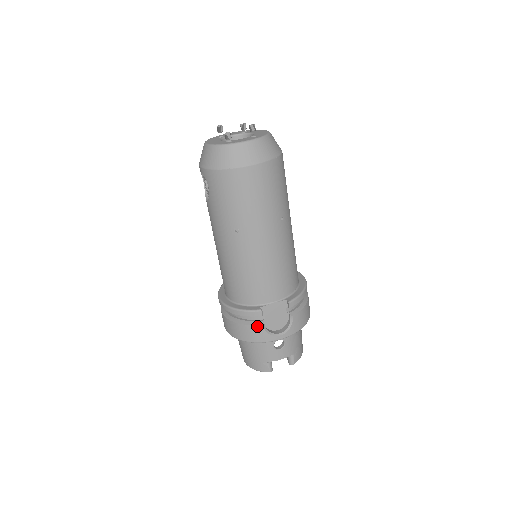
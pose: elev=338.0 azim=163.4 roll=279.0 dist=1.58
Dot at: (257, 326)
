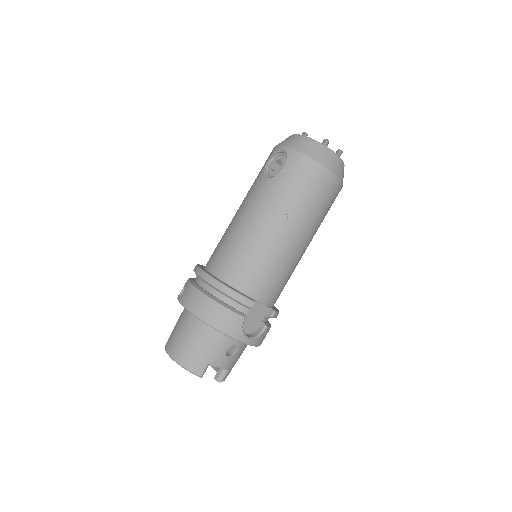
Dot at: (239, 316)
